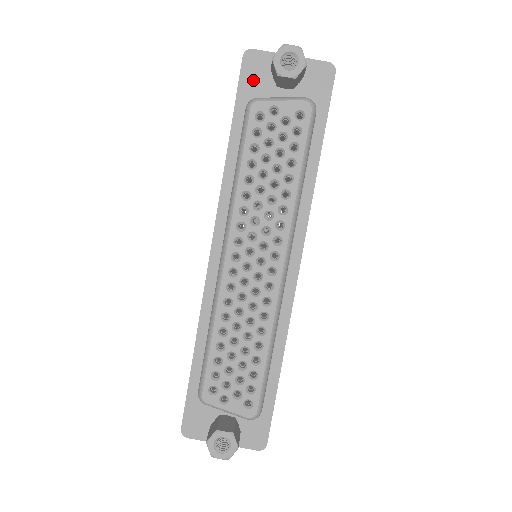
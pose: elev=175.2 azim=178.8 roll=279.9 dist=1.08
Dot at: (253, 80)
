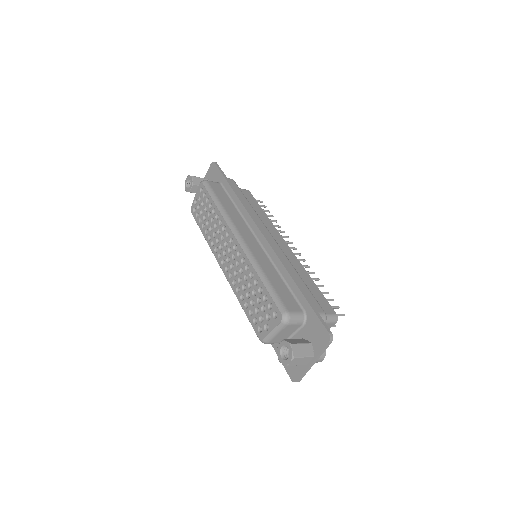
Dot at: occluded
